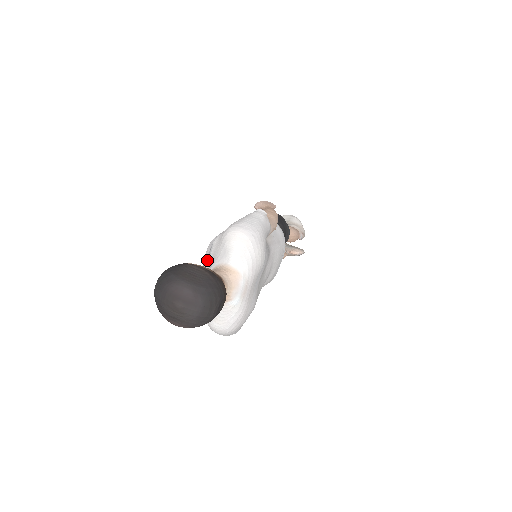
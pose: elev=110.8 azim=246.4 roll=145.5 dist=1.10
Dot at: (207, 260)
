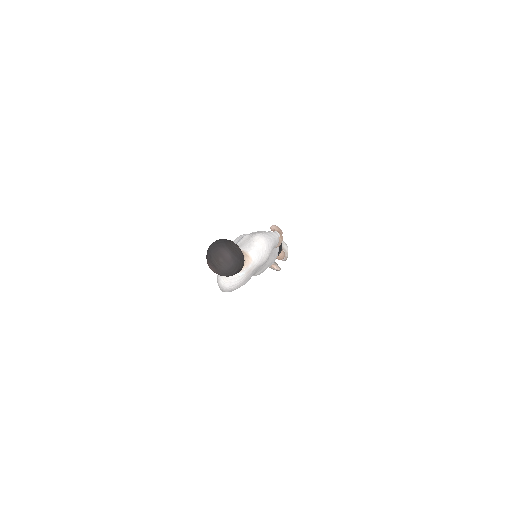
Dot at: occluded
